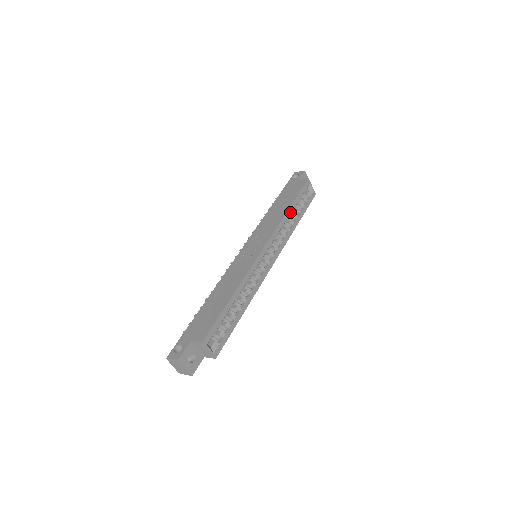
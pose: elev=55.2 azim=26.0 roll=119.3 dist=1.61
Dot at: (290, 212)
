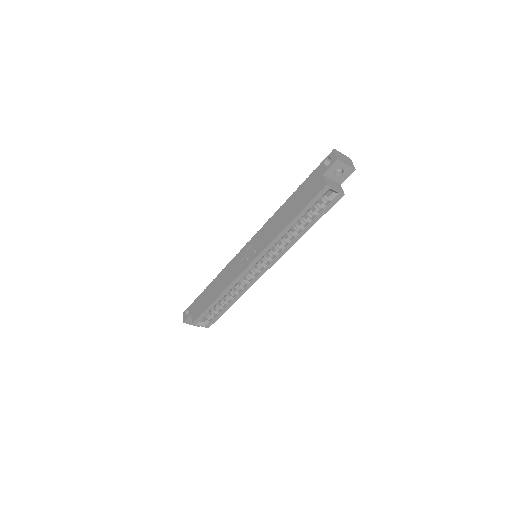
Dot at: (289, 228)
